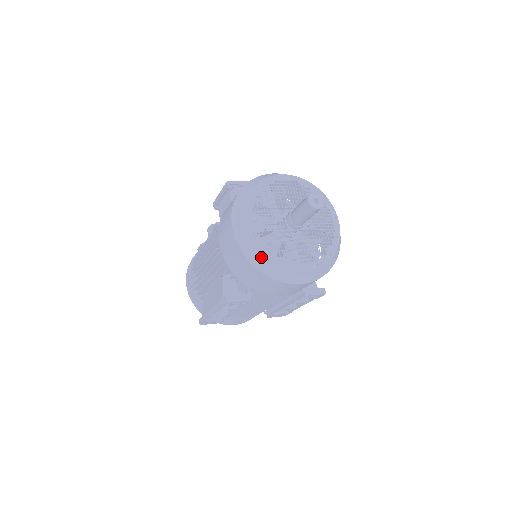
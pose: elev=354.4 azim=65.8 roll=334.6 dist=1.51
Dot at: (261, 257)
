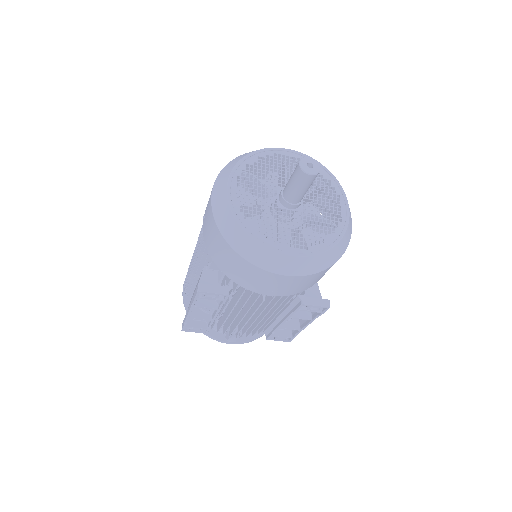
Dot at: (236, 231)
